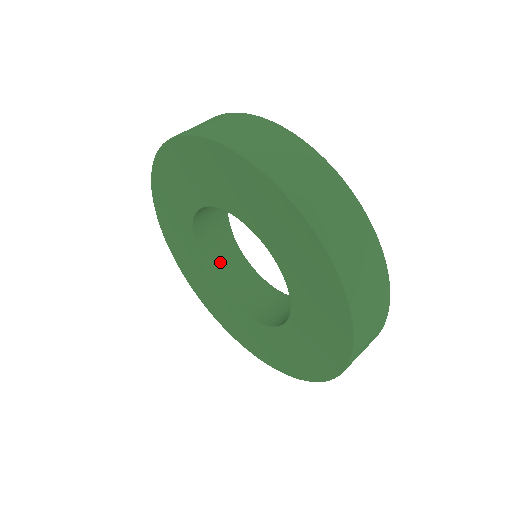
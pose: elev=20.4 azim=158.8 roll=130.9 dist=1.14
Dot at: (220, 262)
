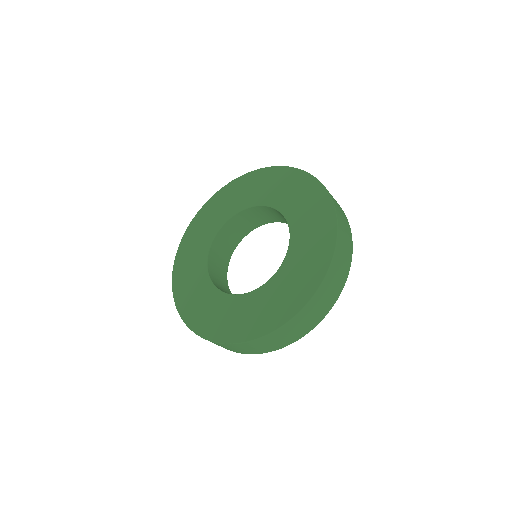
Dot at: (216, 262)
